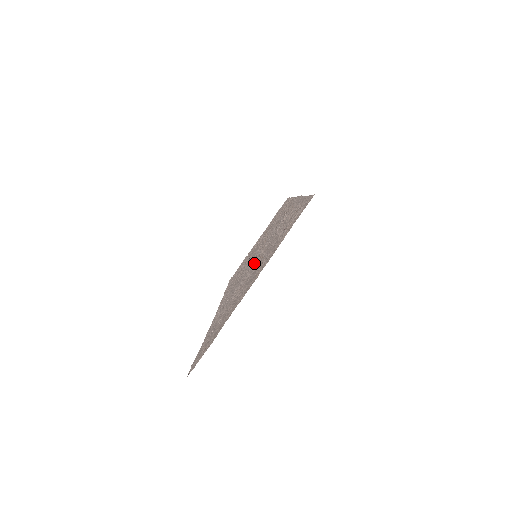
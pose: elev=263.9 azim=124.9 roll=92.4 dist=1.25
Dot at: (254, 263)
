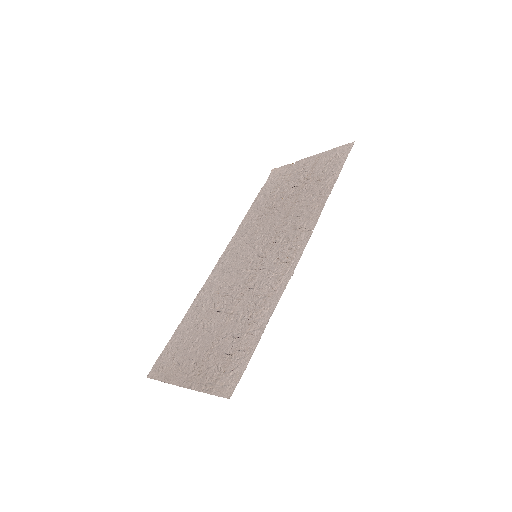
Dot at: (237, 289)
